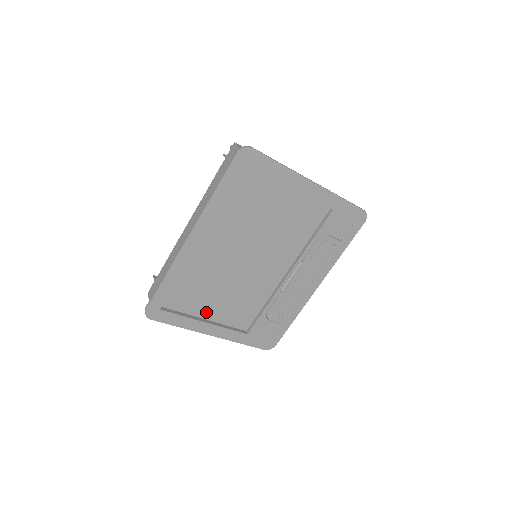
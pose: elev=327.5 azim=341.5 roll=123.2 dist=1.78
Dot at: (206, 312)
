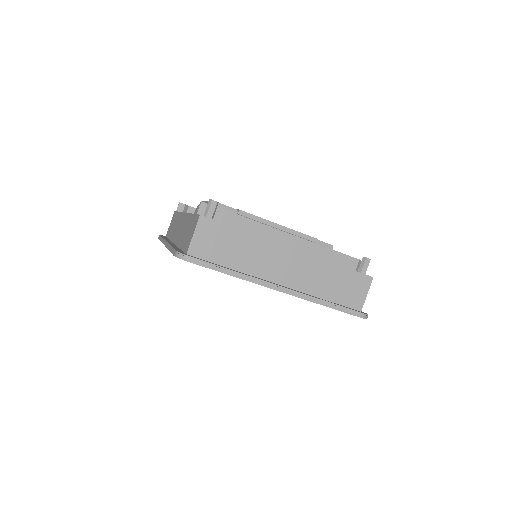
Dot at: occluded
